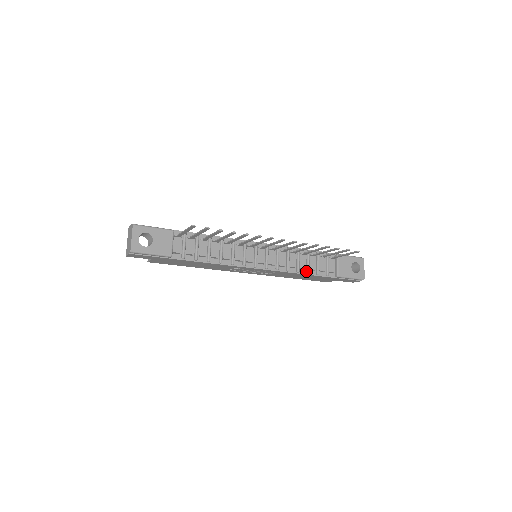
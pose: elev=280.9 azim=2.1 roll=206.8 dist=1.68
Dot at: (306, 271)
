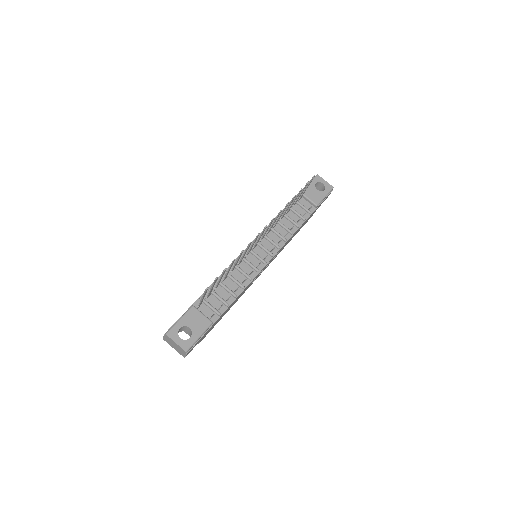
Dot at: (296, 227)
